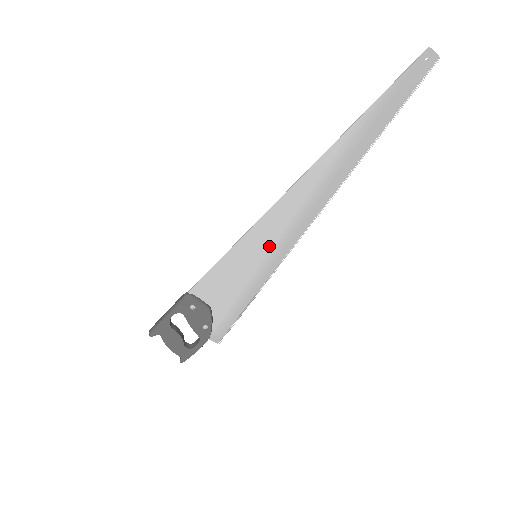
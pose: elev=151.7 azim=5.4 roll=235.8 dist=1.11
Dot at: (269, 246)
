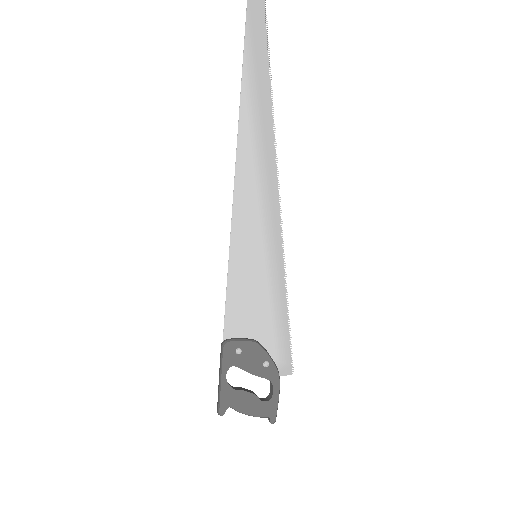
Dot at: (260, 238)
